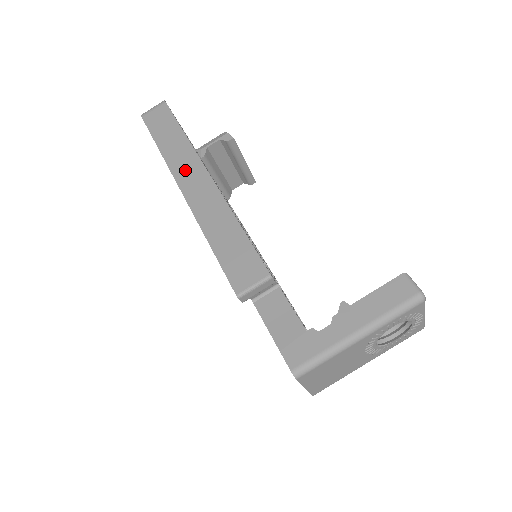
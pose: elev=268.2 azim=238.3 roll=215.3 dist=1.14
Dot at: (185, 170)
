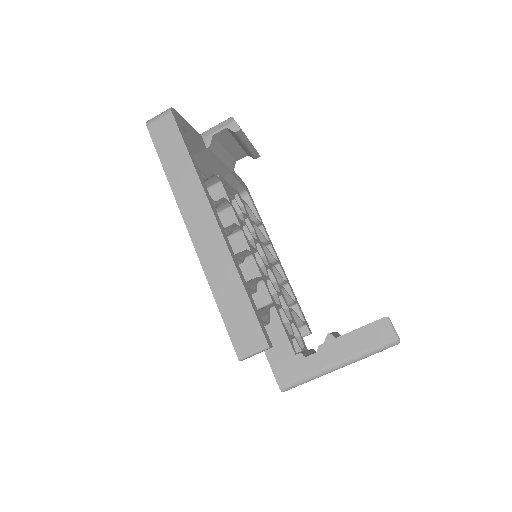
Dot at: (193, 211)
